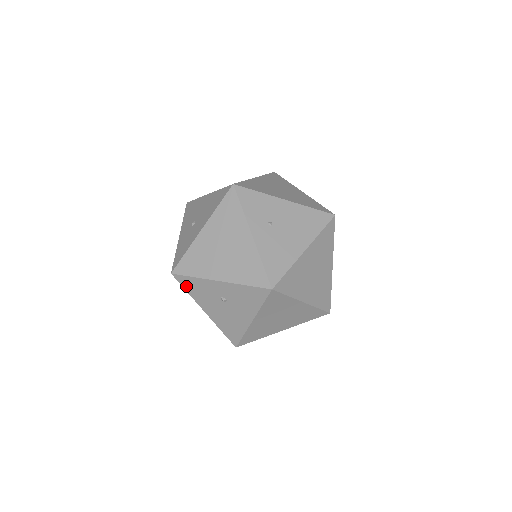
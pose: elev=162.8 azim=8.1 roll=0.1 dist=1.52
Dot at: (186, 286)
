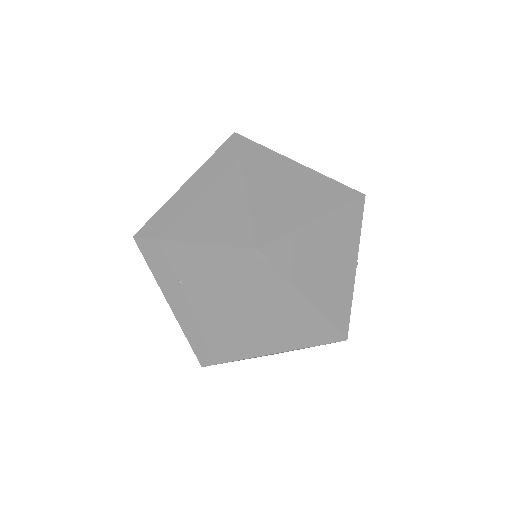
Dot at: occluded
